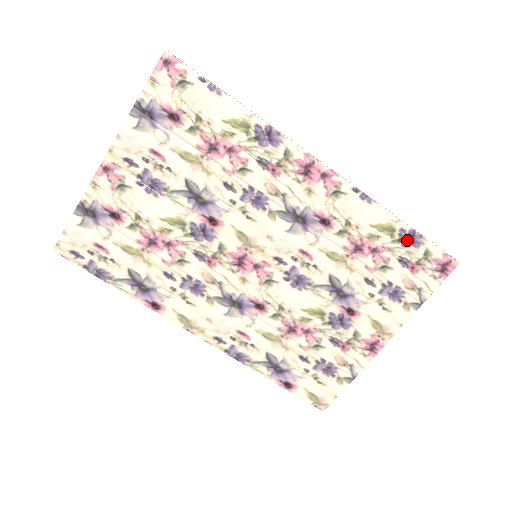
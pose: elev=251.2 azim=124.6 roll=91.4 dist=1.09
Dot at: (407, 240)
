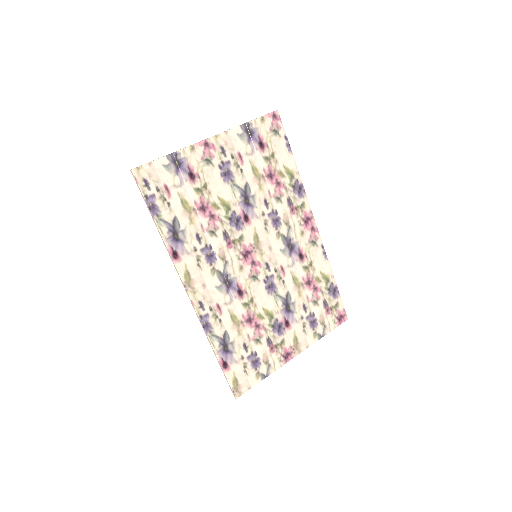
Dot at: (332, 291)
